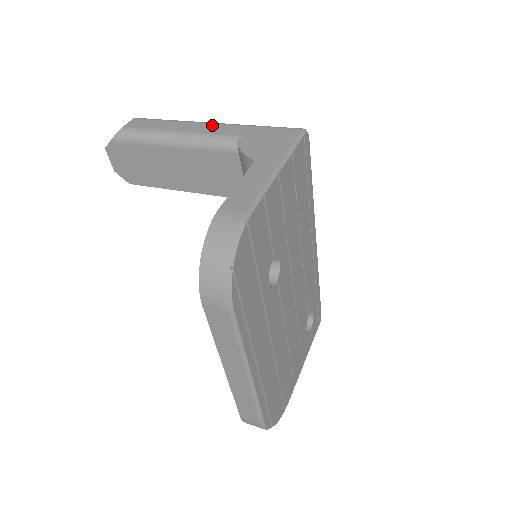
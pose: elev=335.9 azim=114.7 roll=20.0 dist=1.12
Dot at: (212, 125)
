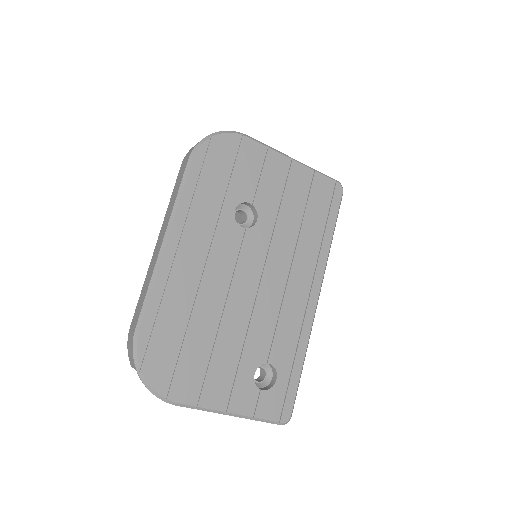
Dot at: occluded
